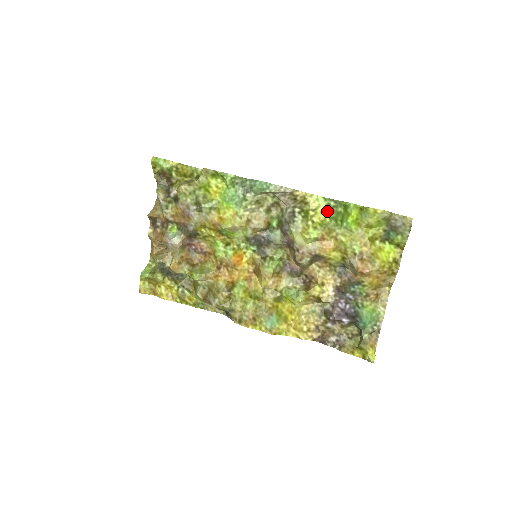
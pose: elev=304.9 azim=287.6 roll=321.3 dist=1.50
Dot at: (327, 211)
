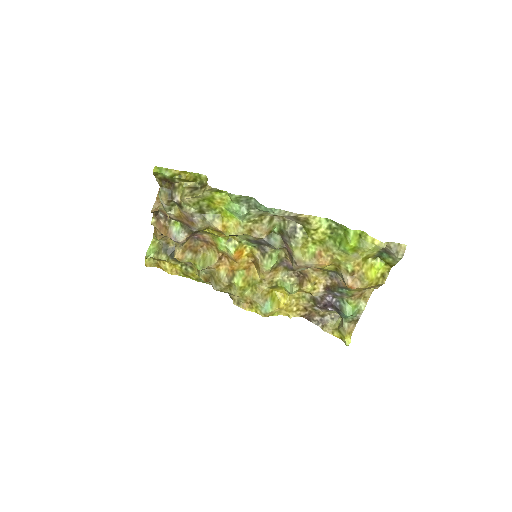
Dot at: (328, 232)
